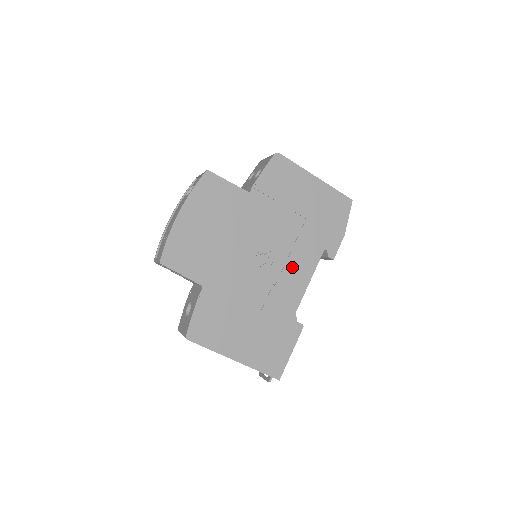
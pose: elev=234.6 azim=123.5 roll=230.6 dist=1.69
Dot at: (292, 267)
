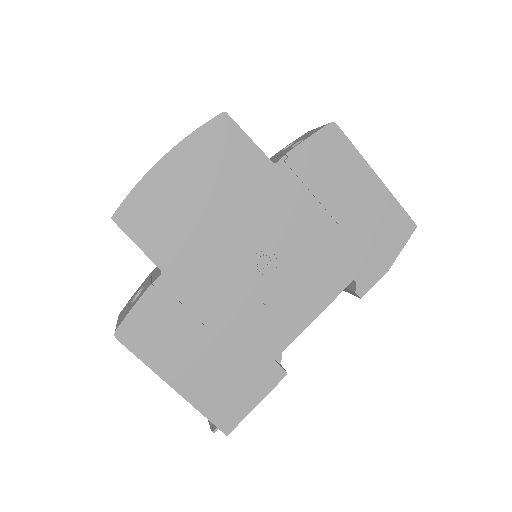
Dot at: (299, 289)
